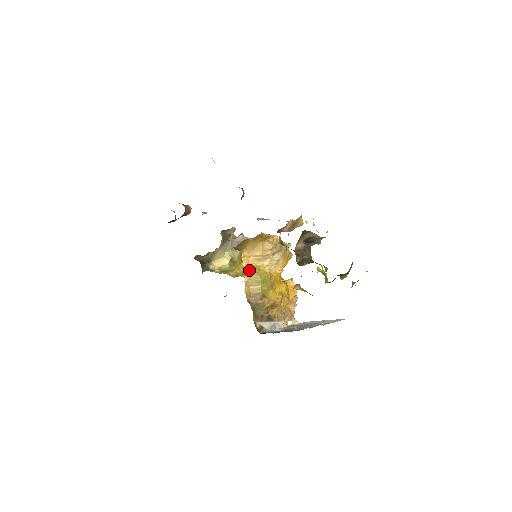
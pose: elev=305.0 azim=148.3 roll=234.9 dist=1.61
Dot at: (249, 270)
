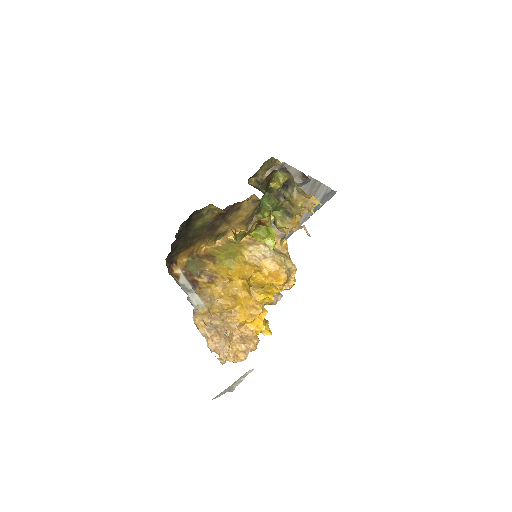
Dot at: (232, 242)
